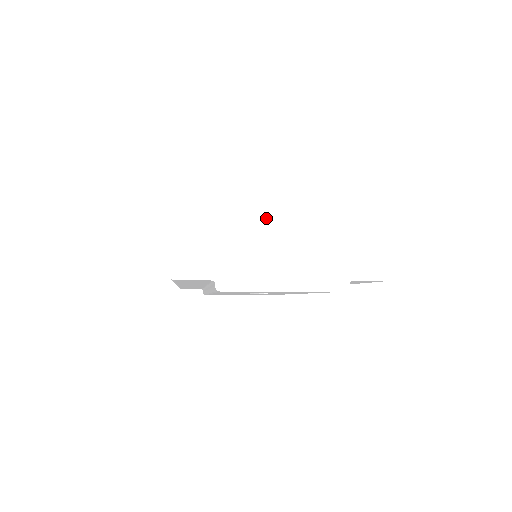
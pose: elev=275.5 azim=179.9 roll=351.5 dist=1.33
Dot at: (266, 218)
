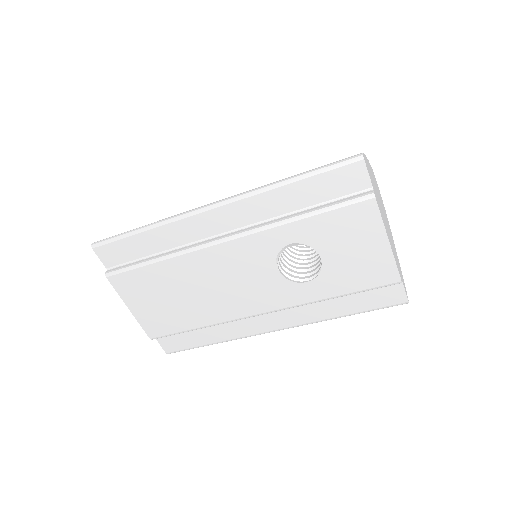
Dot at: occluded
